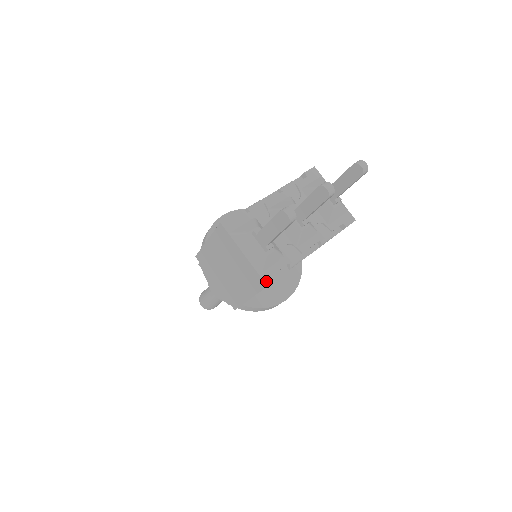
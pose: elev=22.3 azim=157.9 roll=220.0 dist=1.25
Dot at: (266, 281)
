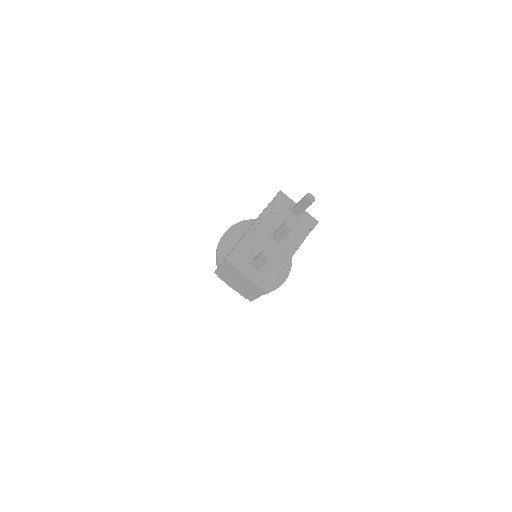
Dot at: (265, 290)
